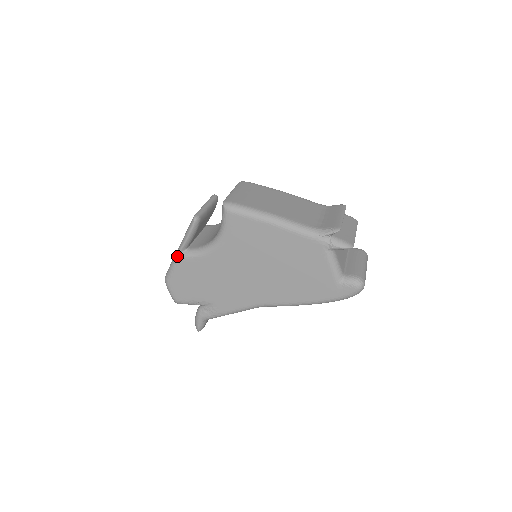
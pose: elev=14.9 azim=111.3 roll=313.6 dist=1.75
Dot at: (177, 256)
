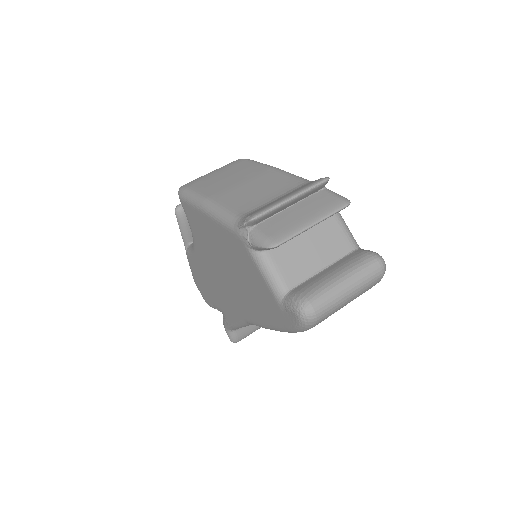
Dot at: (186, 252)
